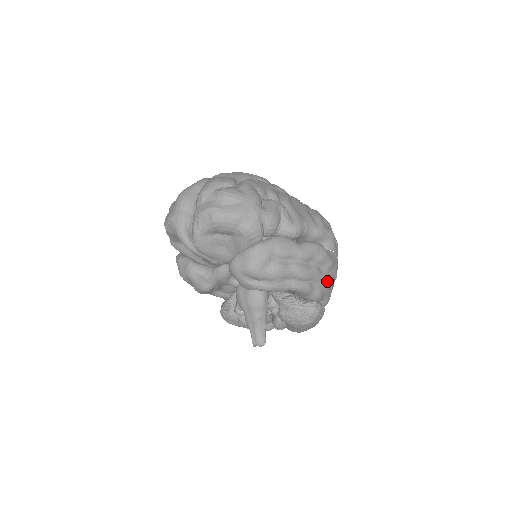
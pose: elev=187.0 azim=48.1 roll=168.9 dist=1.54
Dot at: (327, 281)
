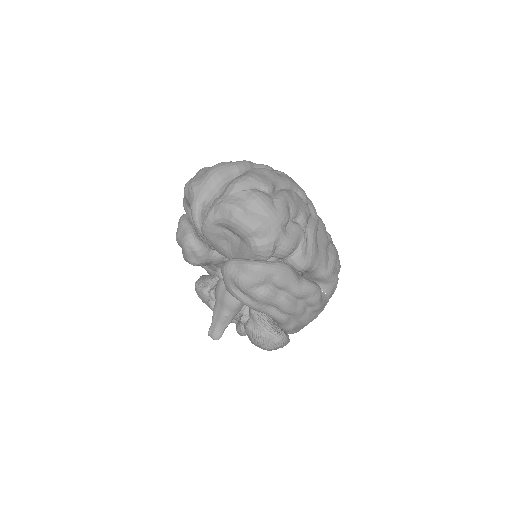
Dot at: (306, 321)
